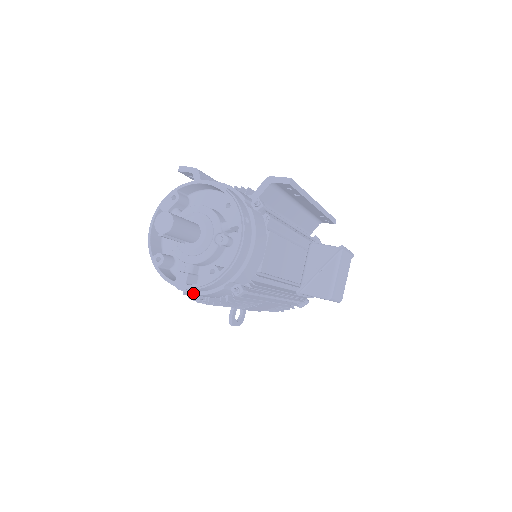
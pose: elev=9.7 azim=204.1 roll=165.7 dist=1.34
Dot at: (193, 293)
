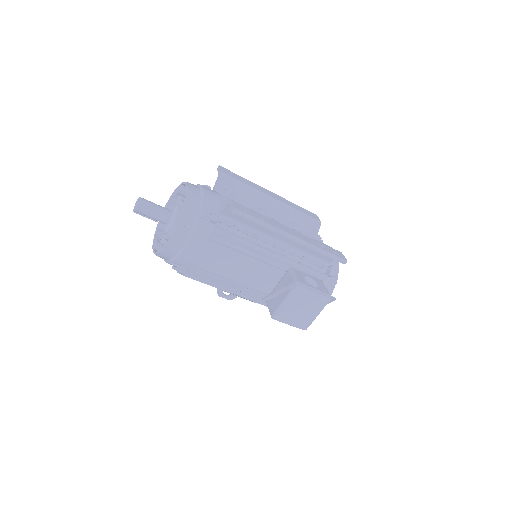
Dot at: occluded
